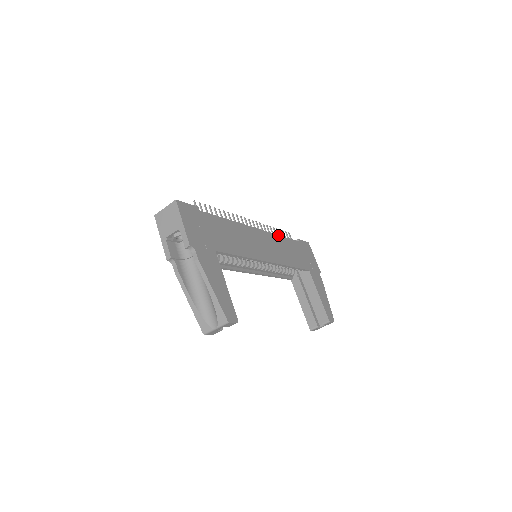
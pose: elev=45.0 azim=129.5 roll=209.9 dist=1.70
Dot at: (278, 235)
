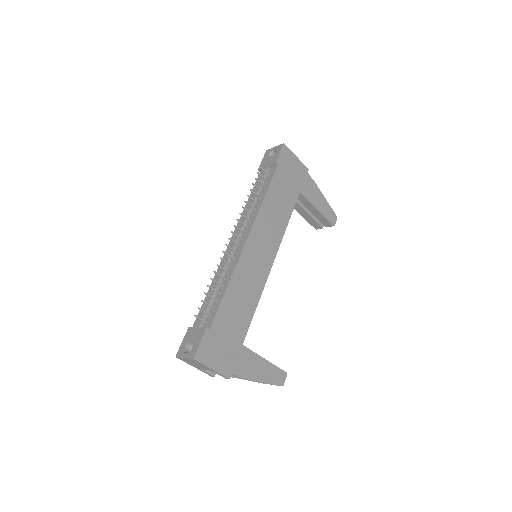
Dot at: (262, 204)
